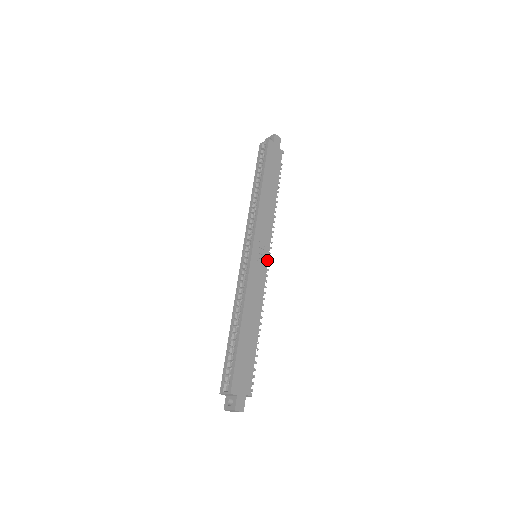
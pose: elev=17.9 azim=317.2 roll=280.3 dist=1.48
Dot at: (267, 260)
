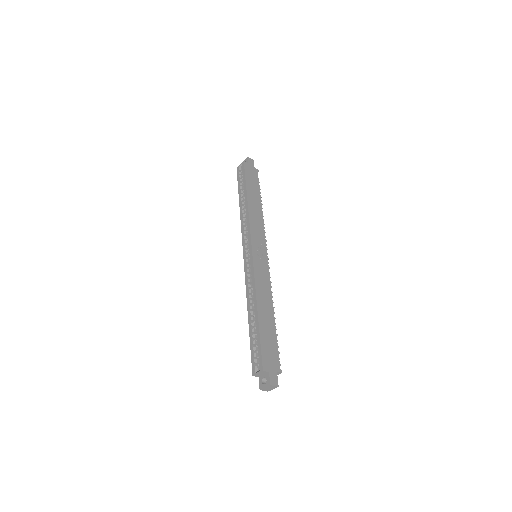
Dot at: (267, 257)
